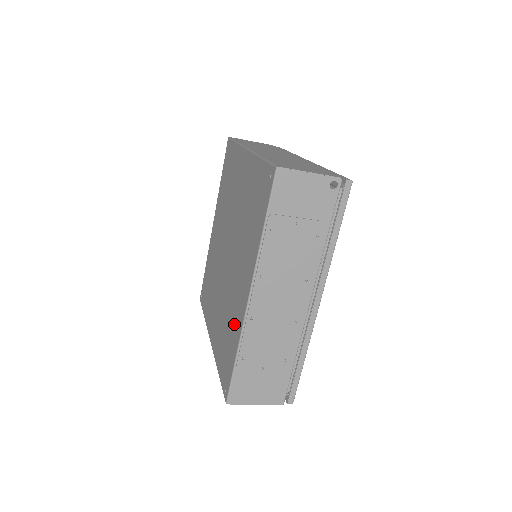
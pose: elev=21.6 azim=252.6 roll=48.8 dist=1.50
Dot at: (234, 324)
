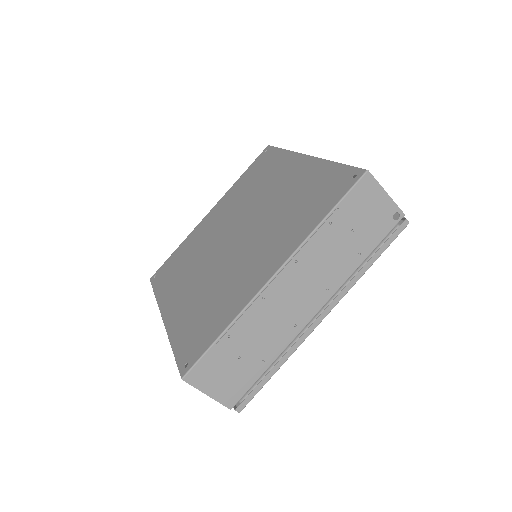
Dot at: (230, 300)
